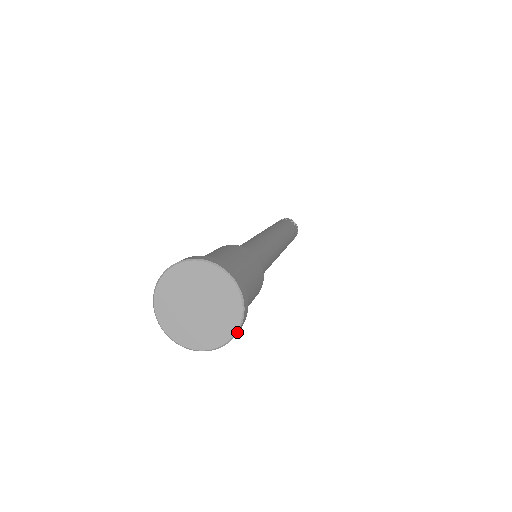
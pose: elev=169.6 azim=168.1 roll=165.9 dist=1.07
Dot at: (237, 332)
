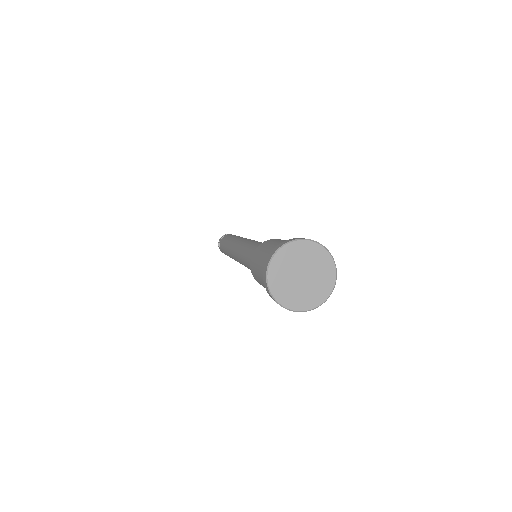
Dot at: occluded
